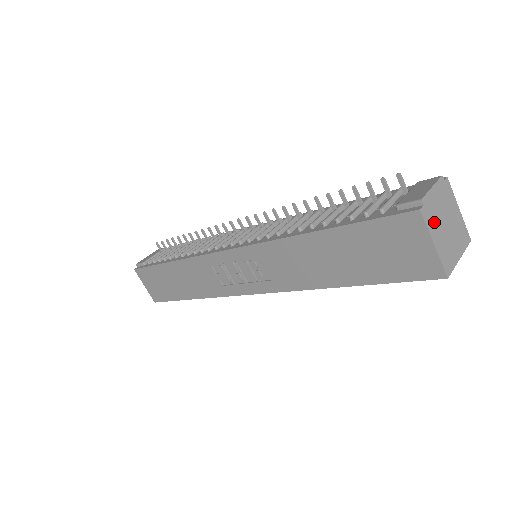
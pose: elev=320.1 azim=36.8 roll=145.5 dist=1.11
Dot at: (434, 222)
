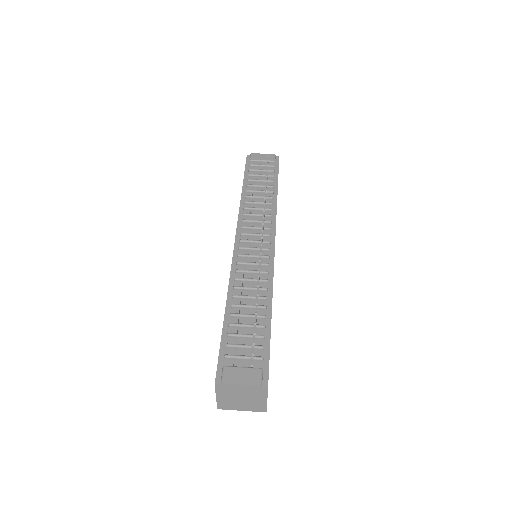
Dot at: (226, 393)
